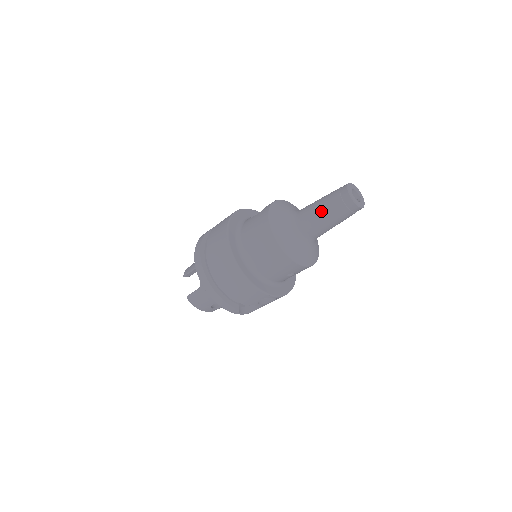
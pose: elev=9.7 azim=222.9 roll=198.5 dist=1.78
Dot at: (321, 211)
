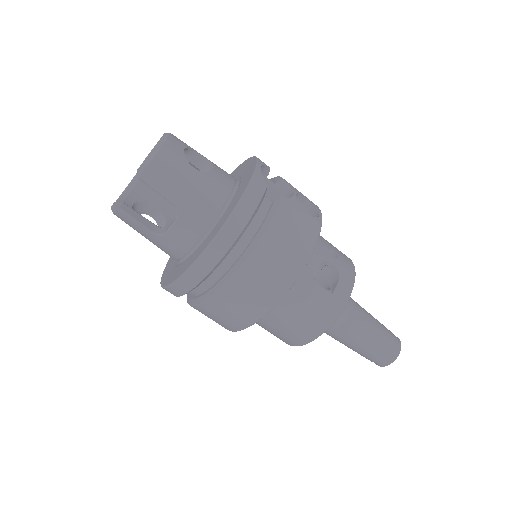
Dot at: (359, 347)
